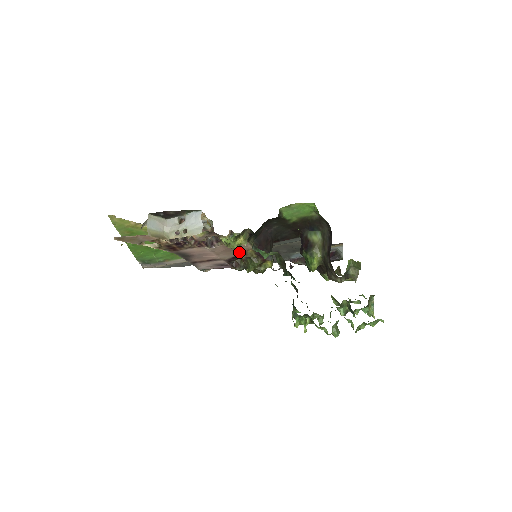
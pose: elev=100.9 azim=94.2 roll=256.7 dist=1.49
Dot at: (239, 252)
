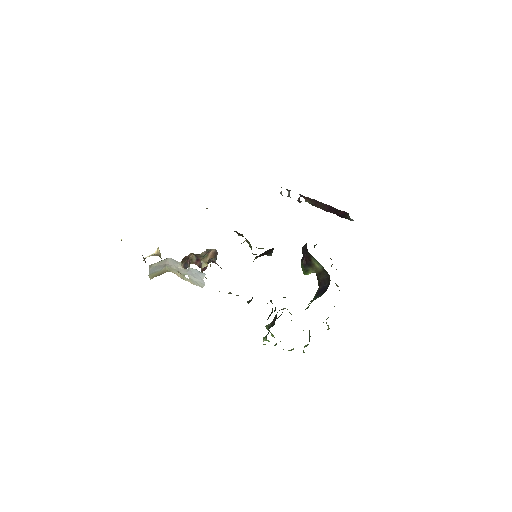
Dot at: occluded
